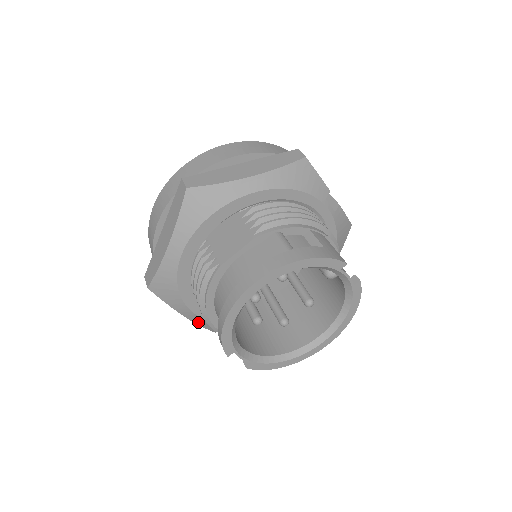
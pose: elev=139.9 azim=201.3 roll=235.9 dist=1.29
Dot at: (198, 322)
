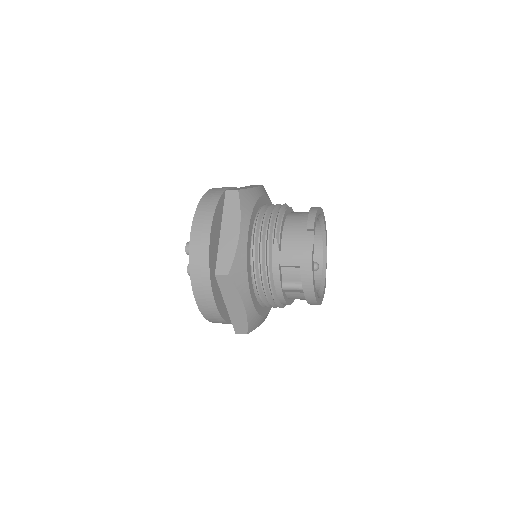
Dot at: (240, 243)
